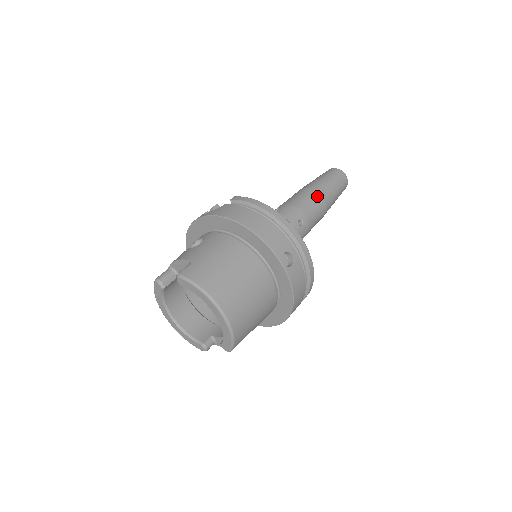
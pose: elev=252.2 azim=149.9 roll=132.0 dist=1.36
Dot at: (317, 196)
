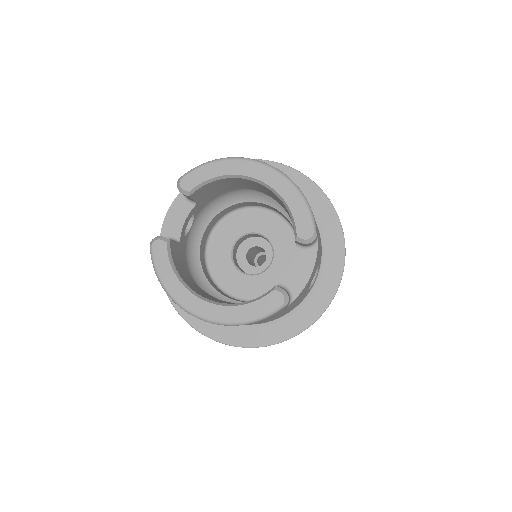
Dot at: occluded
